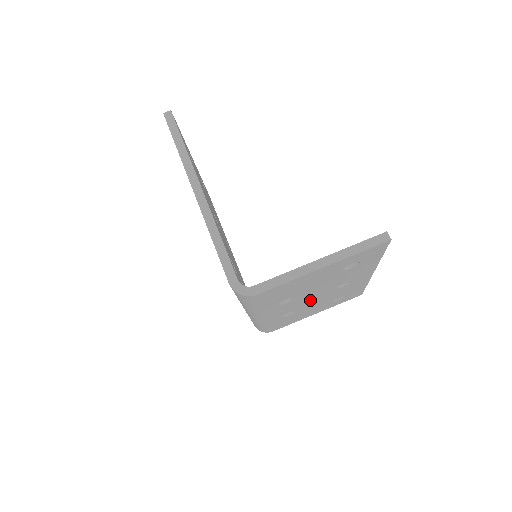
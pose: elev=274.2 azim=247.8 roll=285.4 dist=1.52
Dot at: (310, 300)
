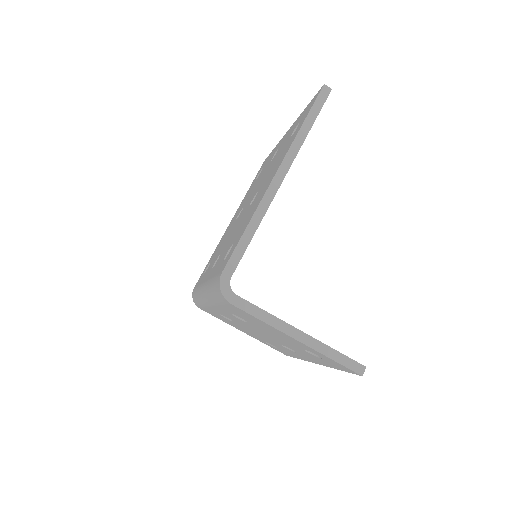
Dot at: (254, 330)
